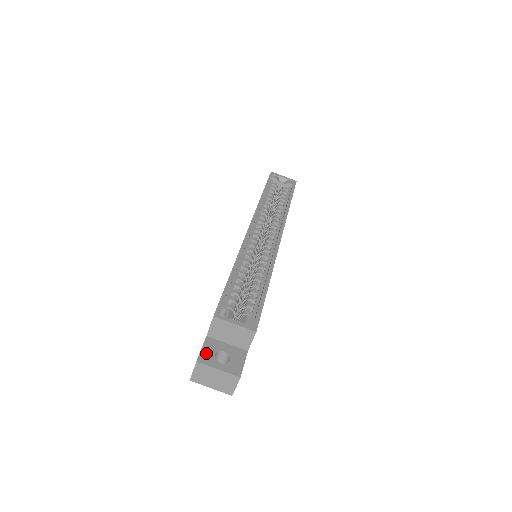
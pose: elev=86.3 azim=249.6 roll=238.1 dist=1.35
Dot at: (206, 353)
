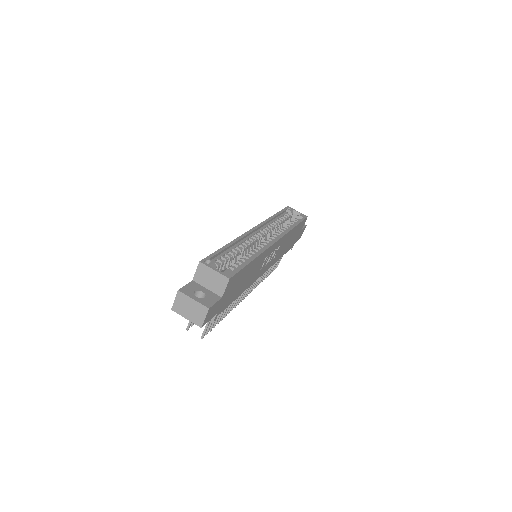
Dot at: (188, 288)
